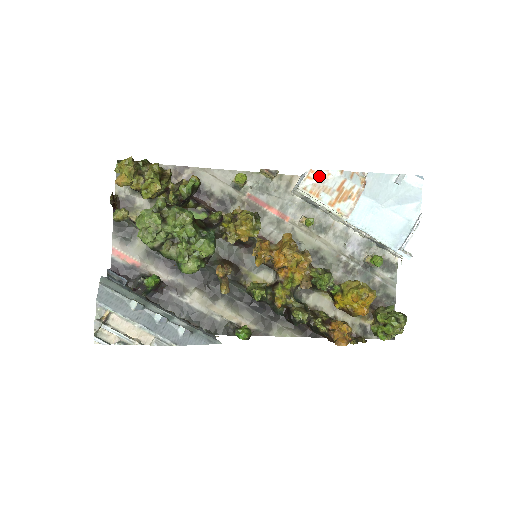
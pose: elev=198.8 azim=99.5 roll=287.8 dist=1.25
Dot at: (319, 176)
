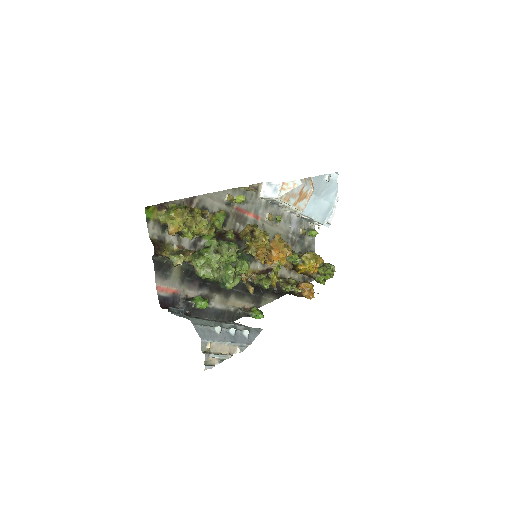
Dot at: (289, 186)
